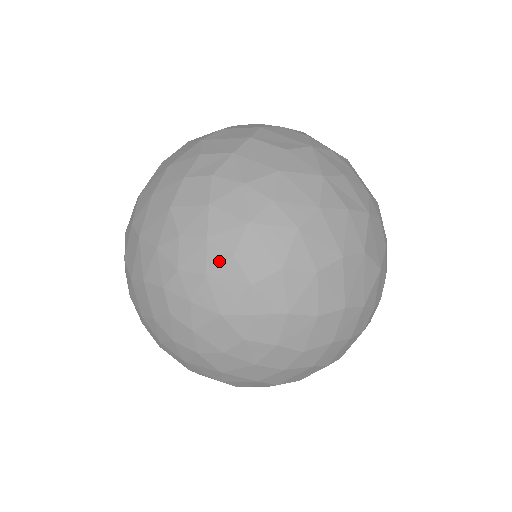
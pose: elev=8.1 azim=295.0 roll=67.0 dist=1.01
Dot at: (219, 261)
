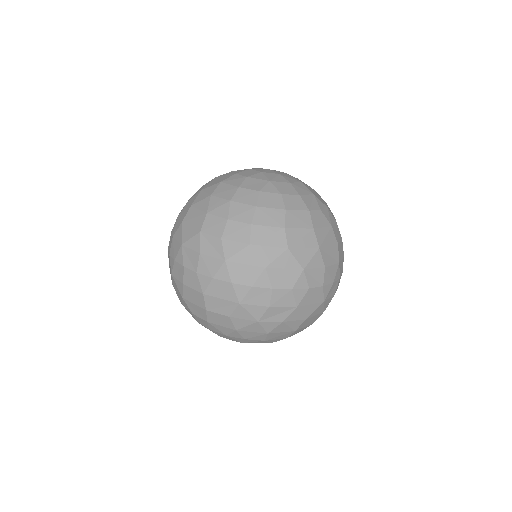
Dot at: occluded
